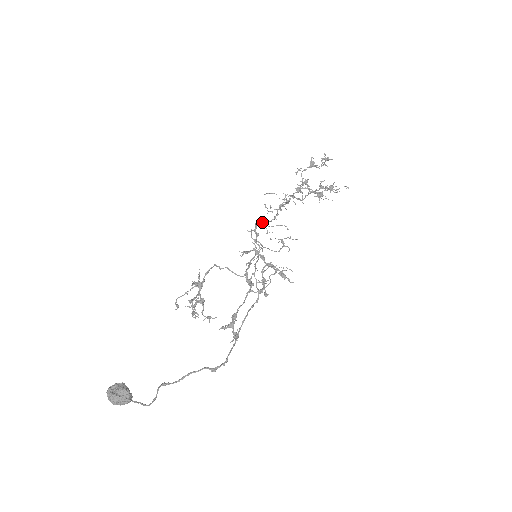
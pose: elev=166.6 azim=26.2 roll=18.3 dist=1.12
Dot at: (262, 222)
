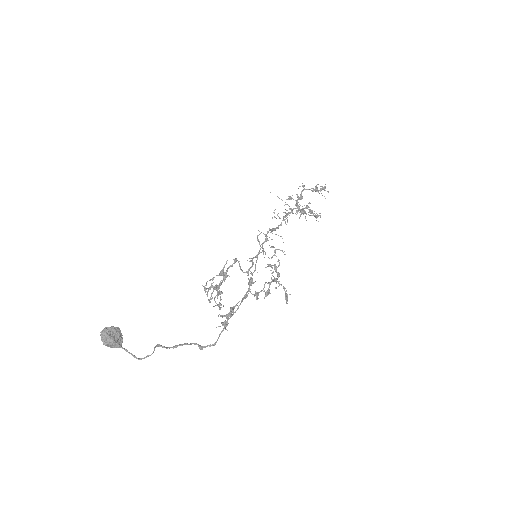
Dot at: (272, 229)
